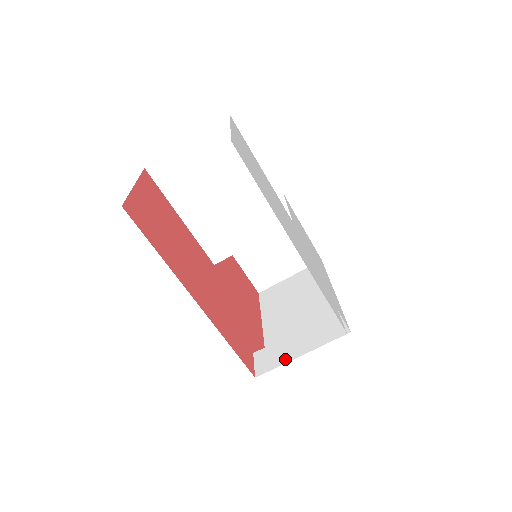
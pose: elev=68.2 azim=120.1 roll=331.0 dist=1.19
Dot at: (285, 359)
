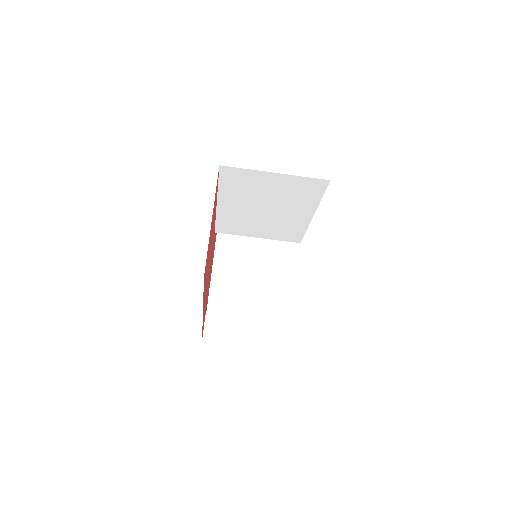
Dot at: (231, 339)
